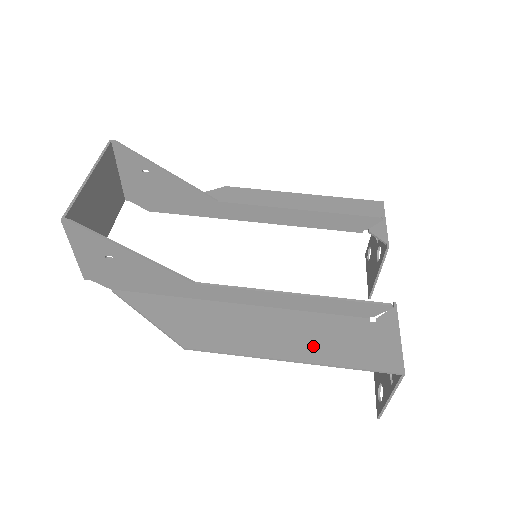
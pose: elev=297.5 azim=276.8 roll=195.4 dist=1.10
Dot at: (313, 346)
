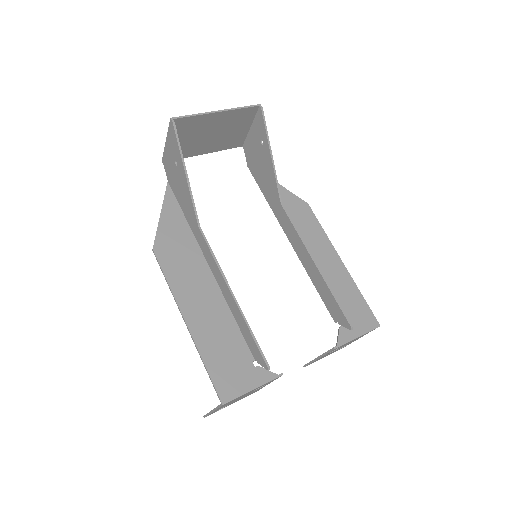
Dot at: (206, 331)
